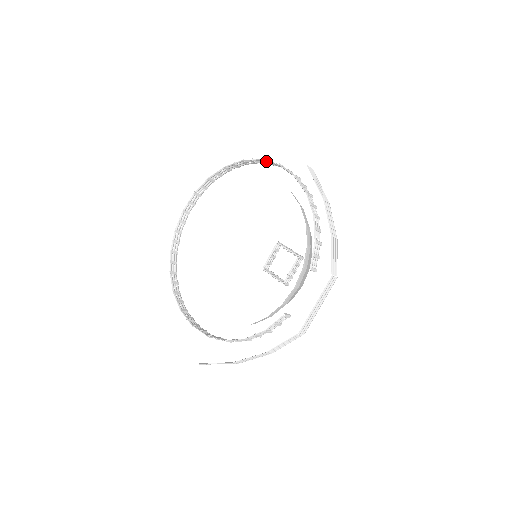
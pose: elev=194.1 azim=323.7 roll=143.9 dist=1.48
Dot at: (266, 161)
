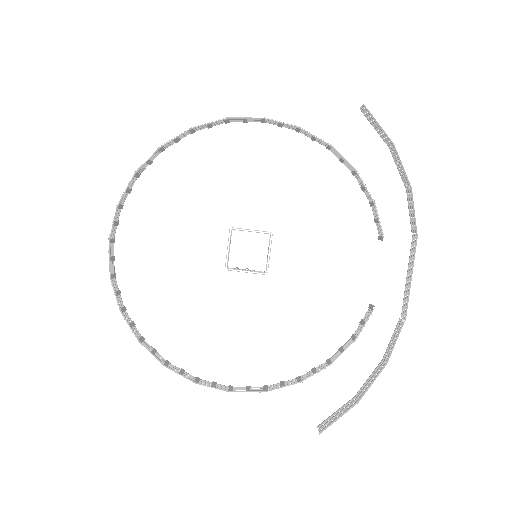
Dot at: (238, 118)
